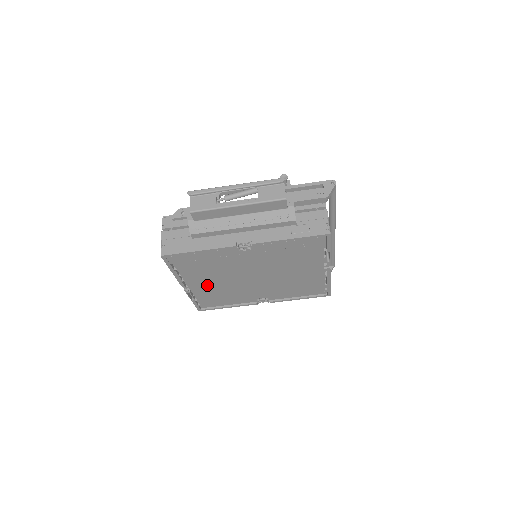
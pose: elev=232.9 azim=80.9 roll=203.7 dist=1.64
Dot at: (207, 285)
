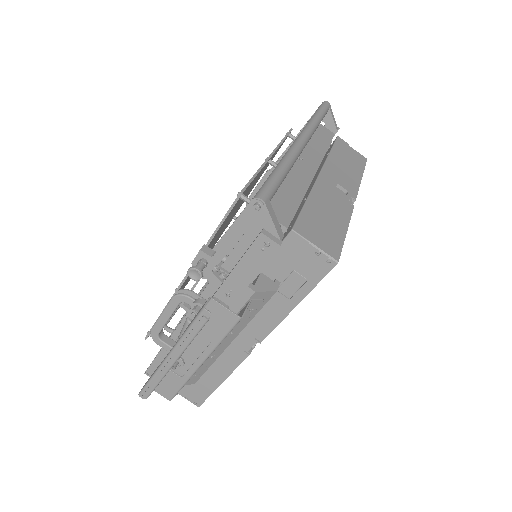
Dot at: occluded
